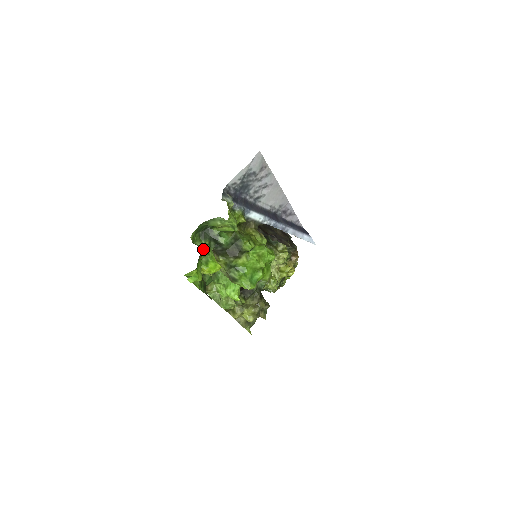
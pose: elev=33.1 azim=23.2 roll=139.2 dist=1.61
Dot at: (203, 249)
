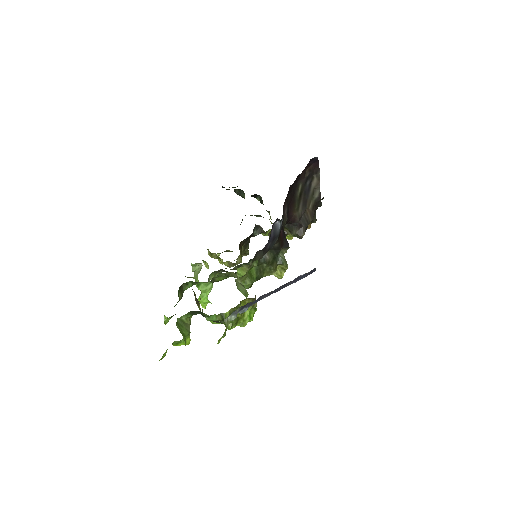
Dot at: occluded
